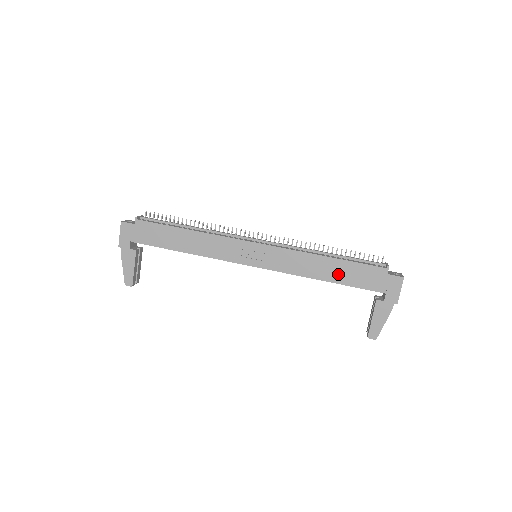
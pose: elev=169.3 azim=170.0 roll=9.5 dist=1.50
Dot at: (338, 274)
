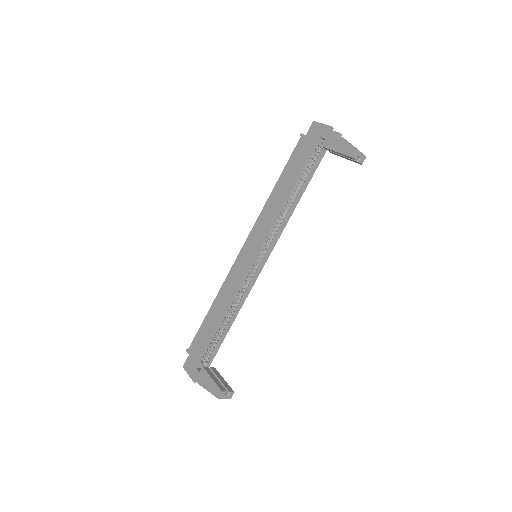
Dot at: (289, 180)
